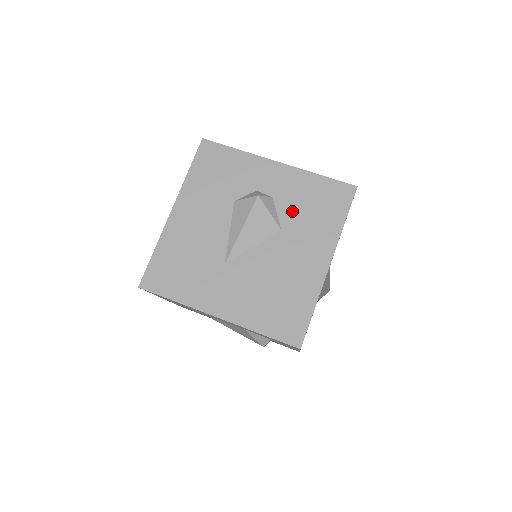
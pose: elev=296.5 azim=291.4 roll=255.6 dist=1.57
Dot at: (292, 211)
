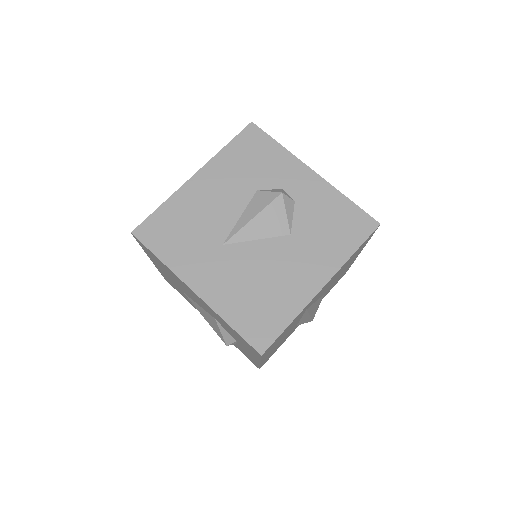
Dot at: (308, 221)
